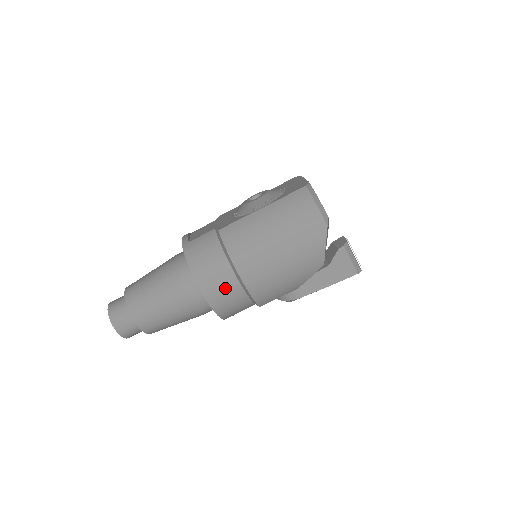
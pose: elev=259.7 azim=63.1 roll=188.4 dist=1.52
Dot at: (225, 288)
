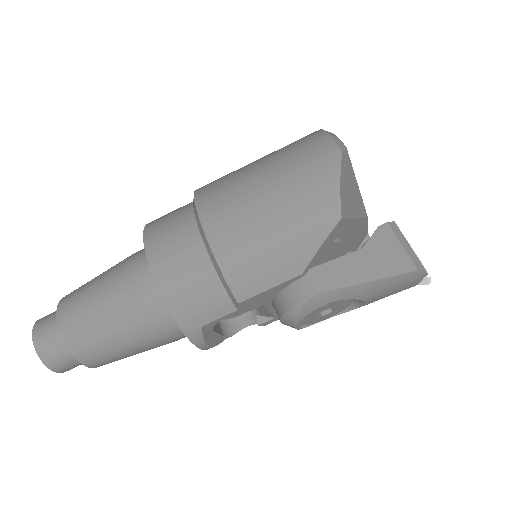
Dot at: (182, 253)
